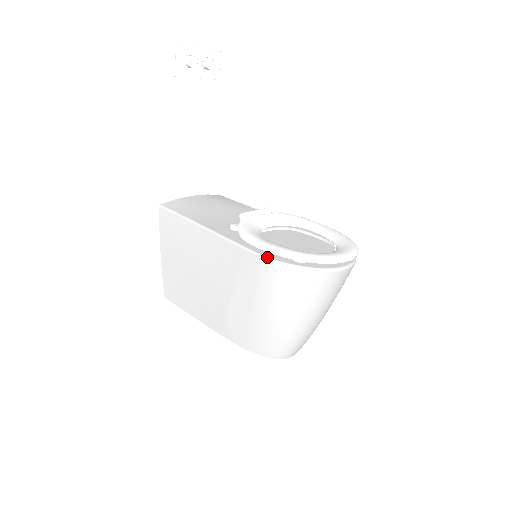
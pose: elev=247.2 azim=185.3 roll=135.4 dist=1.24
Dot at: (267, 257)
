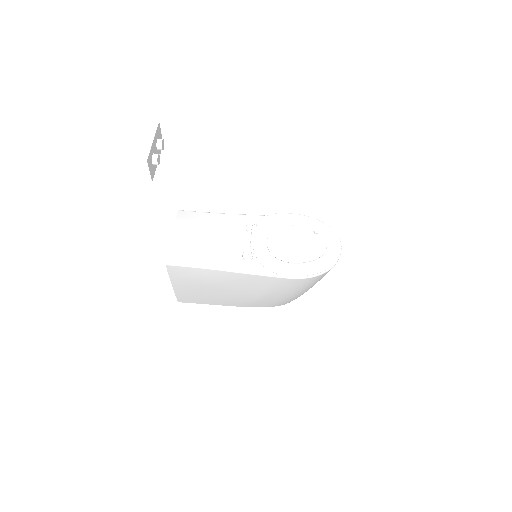
Dot at: (299, 278)
